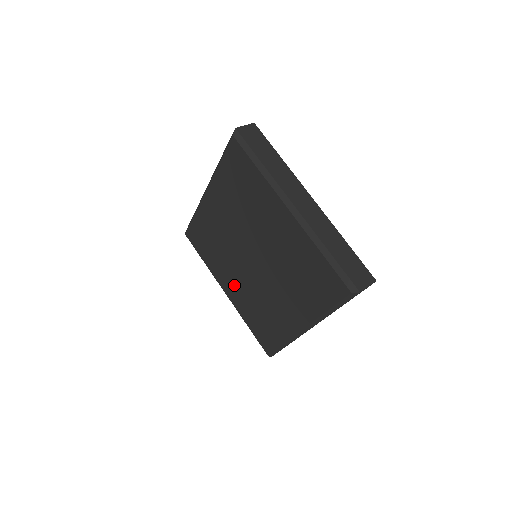
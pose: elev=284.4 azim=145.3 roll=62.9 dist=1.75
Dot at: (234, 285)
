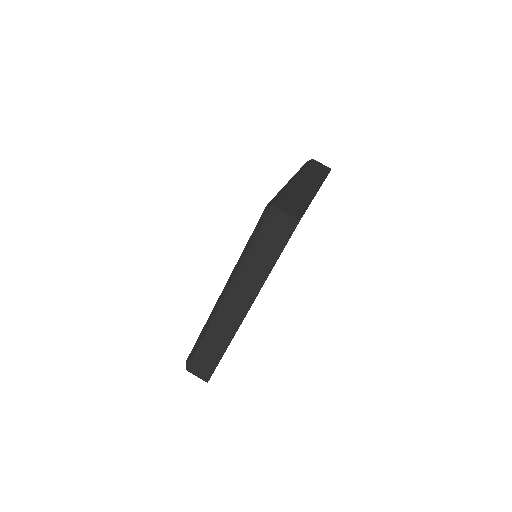
Dot at: occluded
